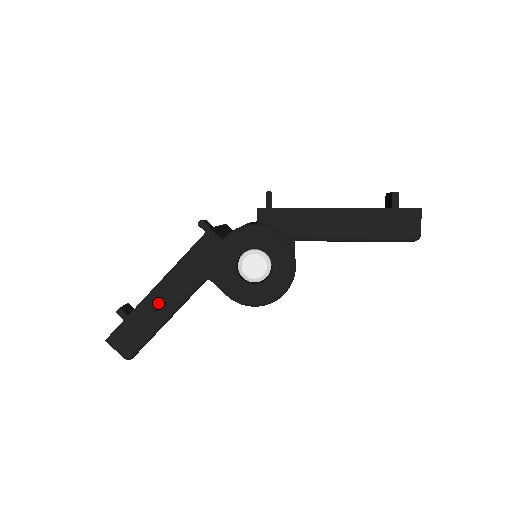
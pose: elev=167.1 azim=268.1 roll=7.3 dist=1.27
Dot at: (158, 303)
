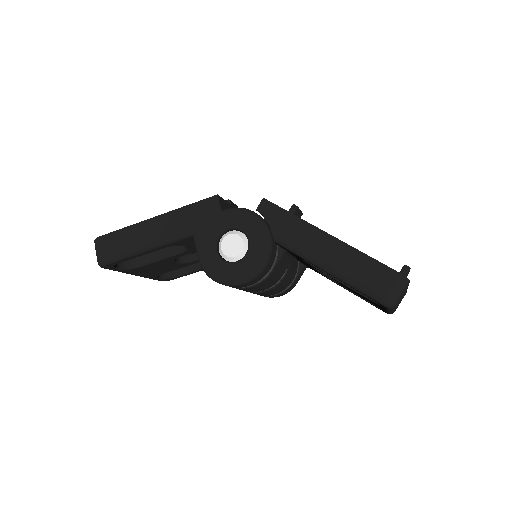
Dot at: (145, 232)
